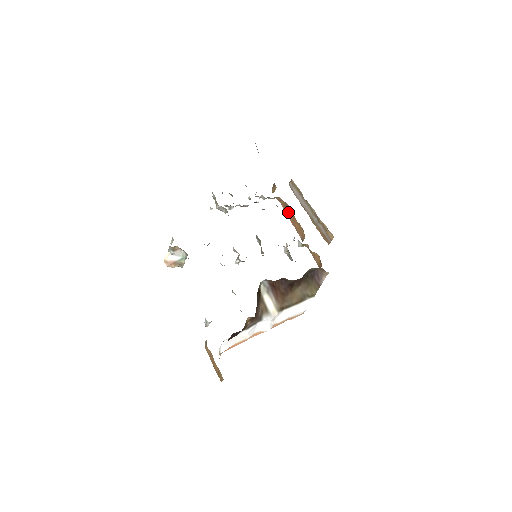
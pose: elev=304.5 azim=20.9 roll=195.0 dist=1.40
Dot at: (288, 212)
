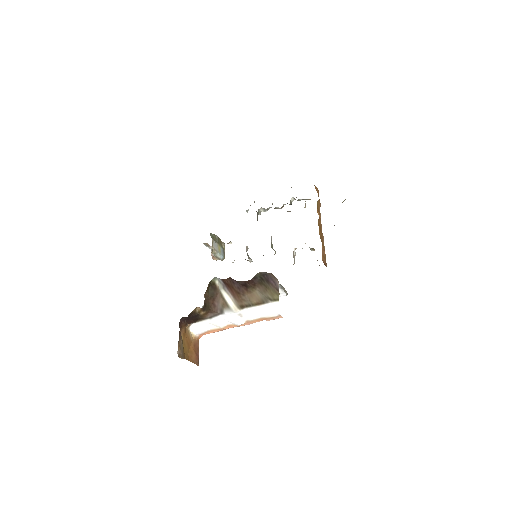
Dot at: occluded
